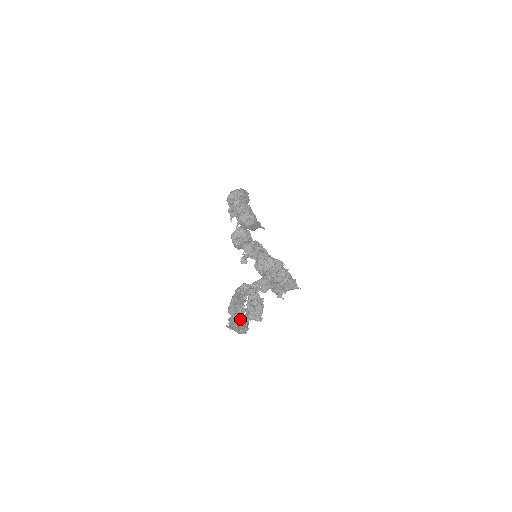
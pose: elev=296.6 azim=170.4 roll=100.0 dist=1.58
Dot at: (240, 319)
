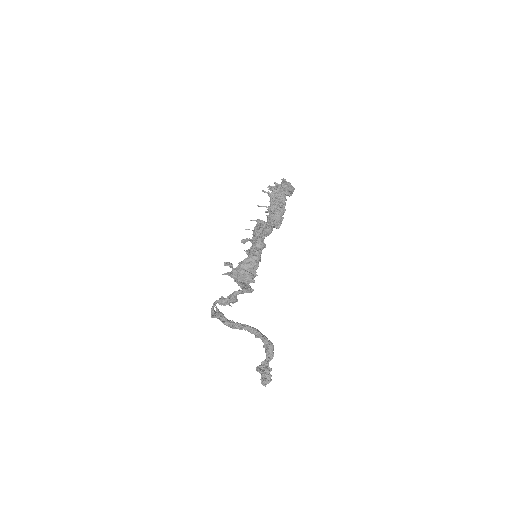
Dot at: (231, 327)
